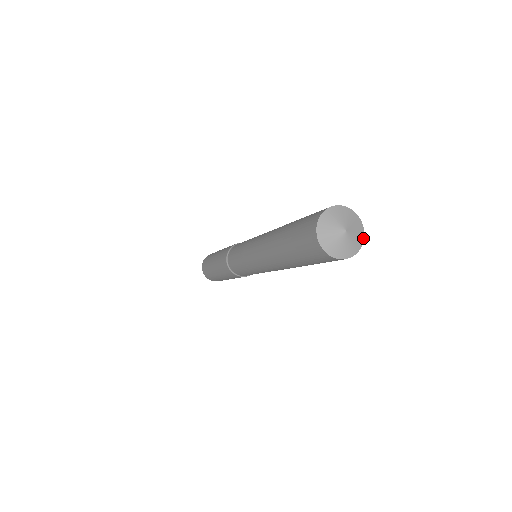
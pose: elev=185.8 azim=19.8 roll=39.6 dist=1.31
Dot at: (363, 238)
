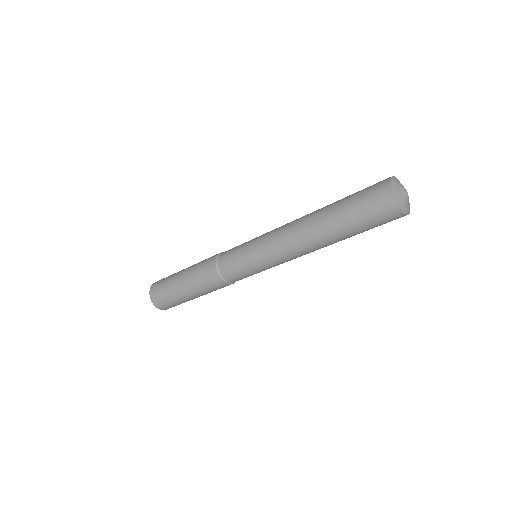
Dot at: occluded
